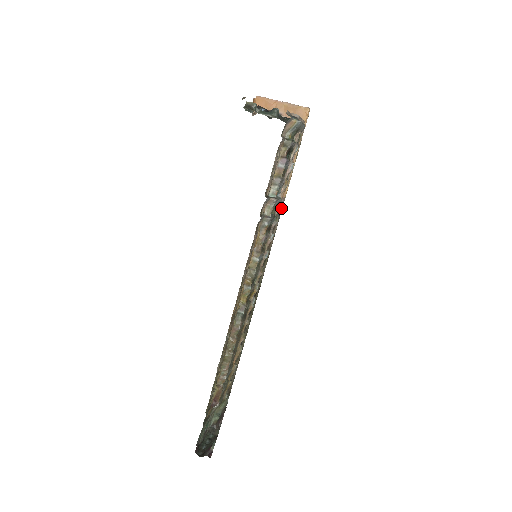
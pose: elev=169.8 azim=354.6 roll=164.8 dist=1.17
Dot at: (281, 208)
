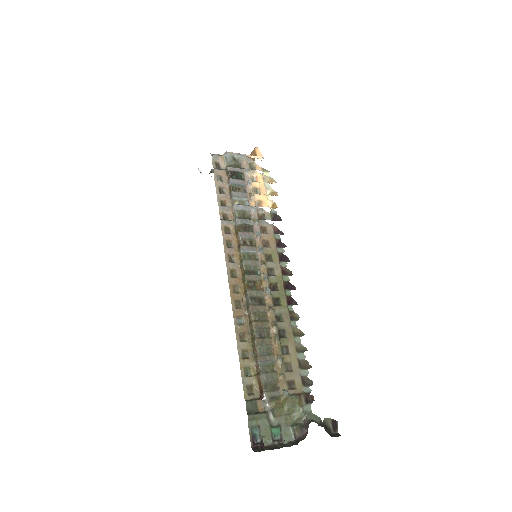
Dot at: (269, 216)
